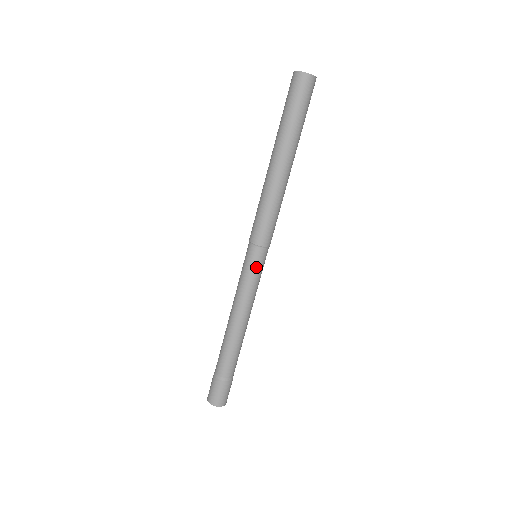
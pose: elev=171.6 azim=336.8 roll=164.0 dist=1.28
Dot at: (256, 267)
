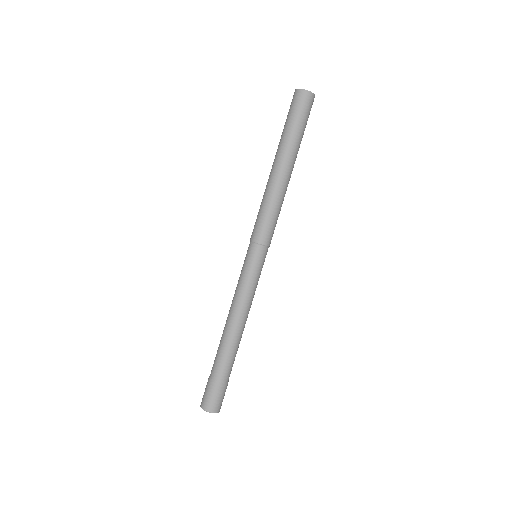
Dot at: (254, 264)
